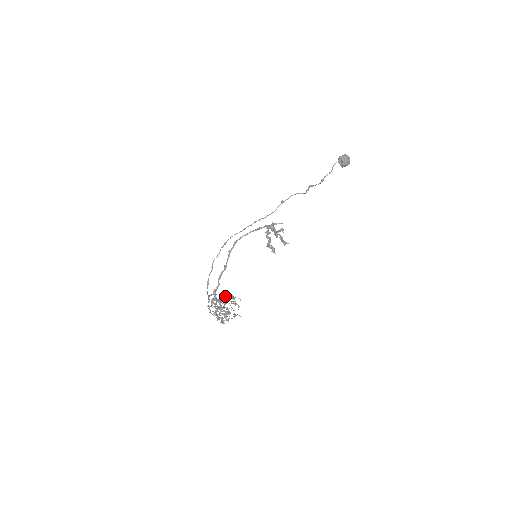
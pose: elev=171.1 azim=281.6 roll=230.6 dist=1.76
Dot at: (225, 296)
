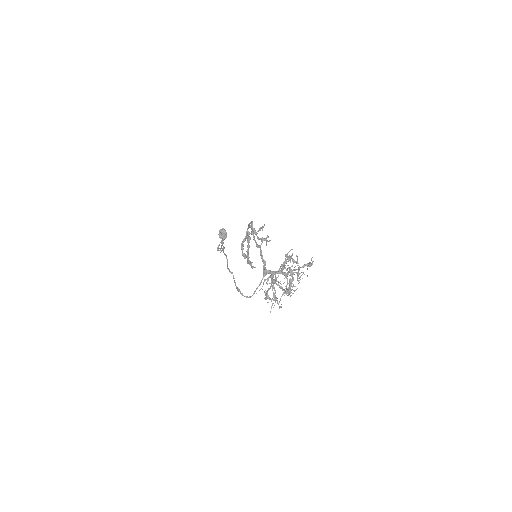
Dot at: (288, 252)
